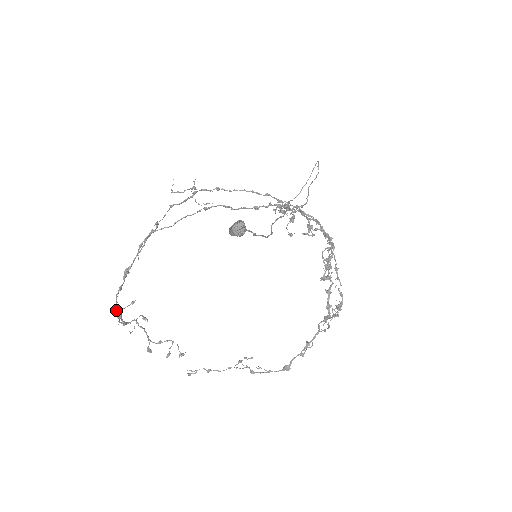
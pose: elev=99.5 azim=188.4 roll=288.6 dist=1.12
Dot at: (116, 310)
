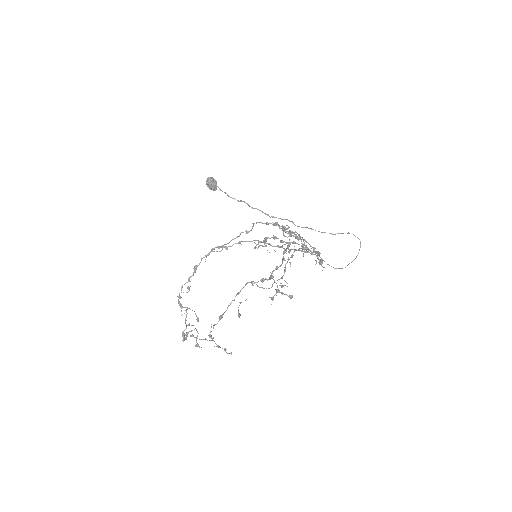
Dot at: occluded
